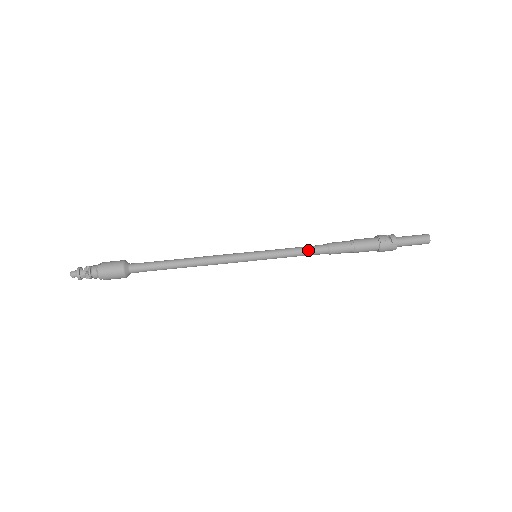
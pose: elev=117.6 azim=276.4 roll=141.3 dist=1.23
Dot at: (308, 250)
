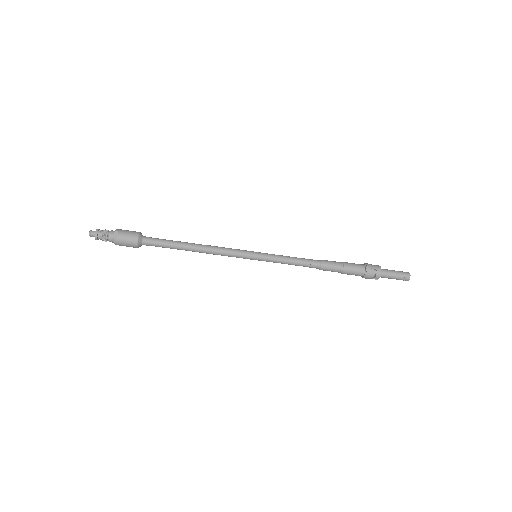
Dot at: occluded
